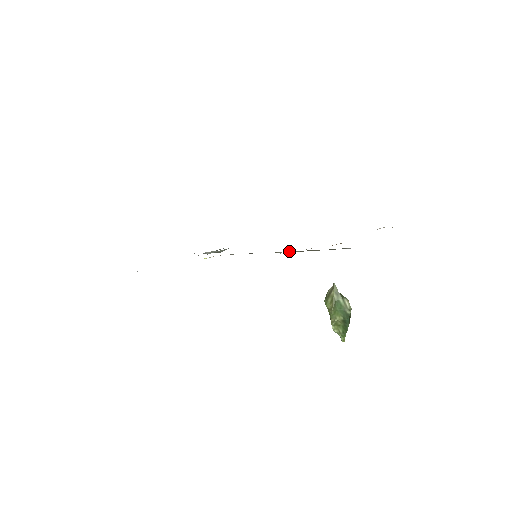
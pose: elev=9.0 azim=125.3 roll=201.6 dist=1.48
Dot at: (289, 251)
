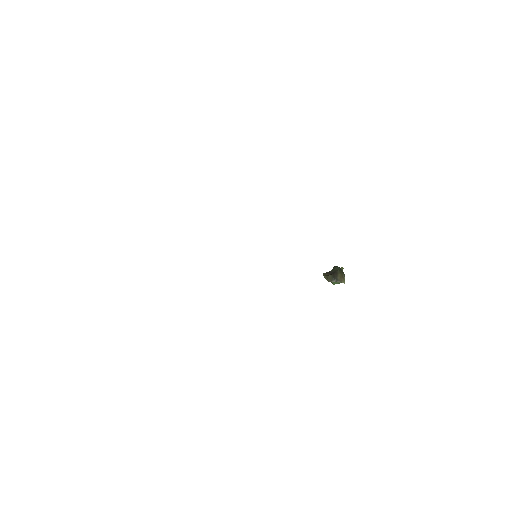
Dot at: occluded
